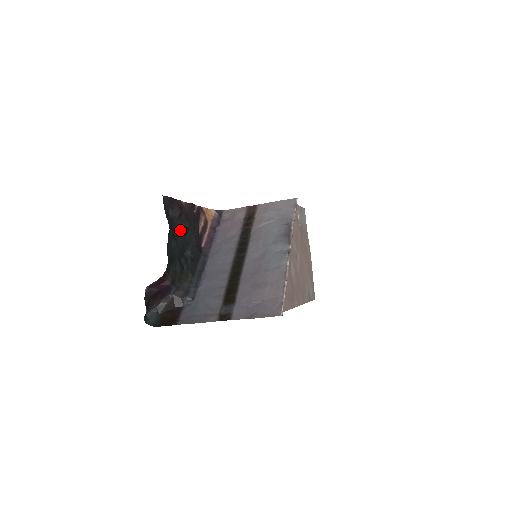
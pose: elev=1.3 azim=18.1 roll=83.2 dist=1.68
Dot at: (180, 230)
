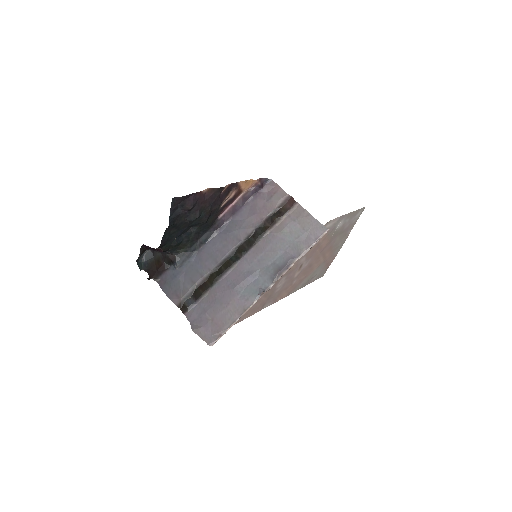
Dot at: (186, 220)
